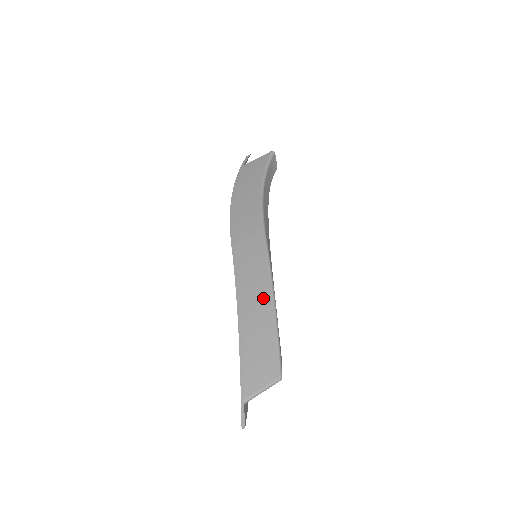
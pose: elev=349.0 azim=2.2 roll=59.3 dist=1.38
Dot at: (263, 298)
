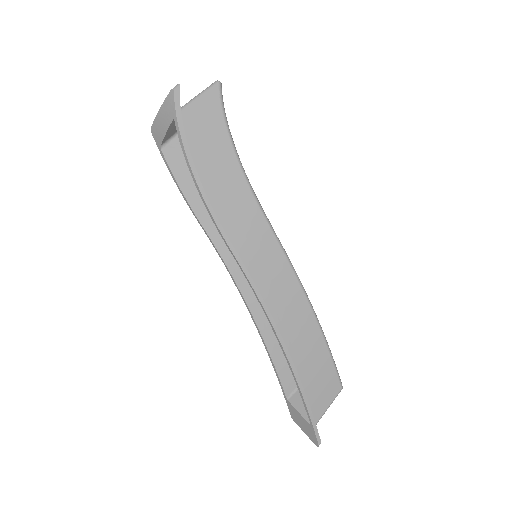
Dot at: (305, 317)
